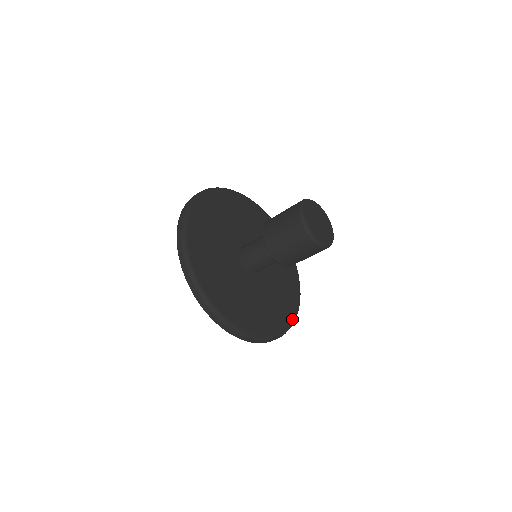
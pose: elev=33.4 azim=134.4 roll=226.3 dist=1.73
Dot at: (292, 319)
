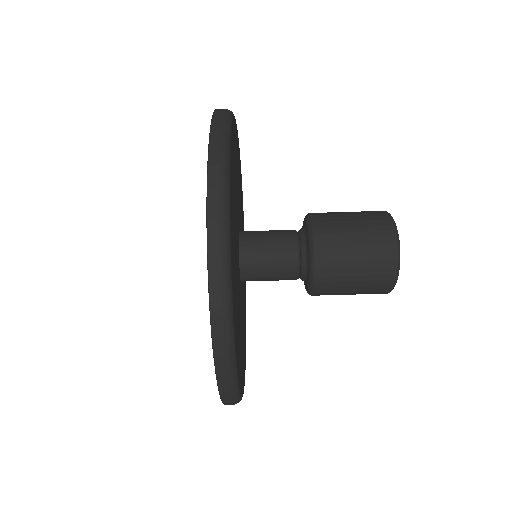
Dot at: (236, 348)
